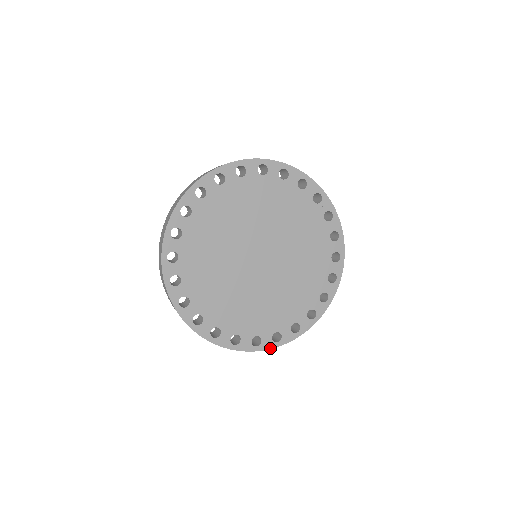
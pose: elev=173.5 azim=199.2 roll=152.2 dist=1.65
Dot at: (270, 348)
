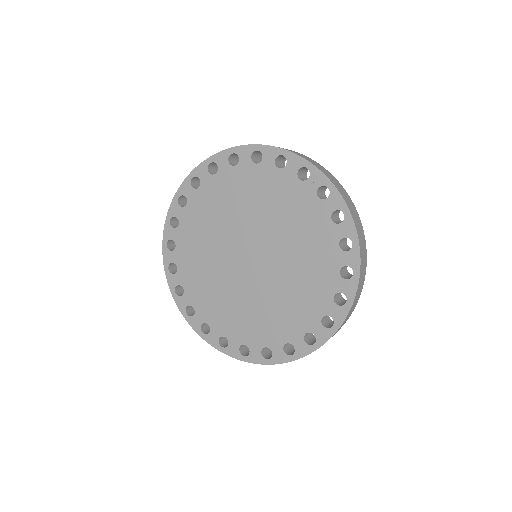
Dot at: (284, 362)
